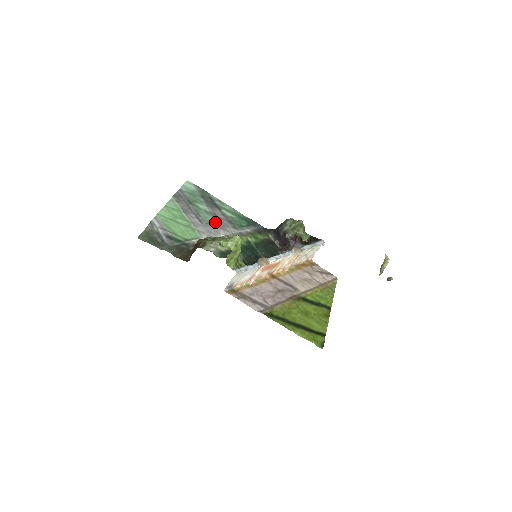
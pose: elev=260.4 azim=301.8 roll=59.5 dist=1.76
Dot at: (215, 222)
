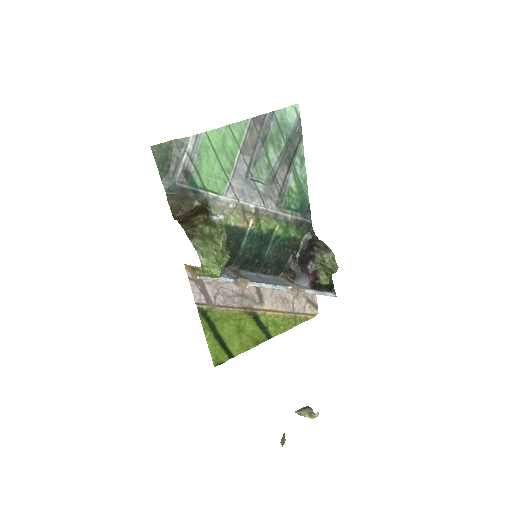
Dot at: (264, 184)
